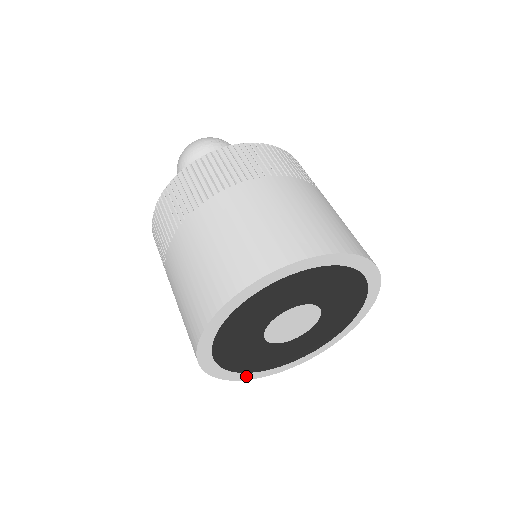
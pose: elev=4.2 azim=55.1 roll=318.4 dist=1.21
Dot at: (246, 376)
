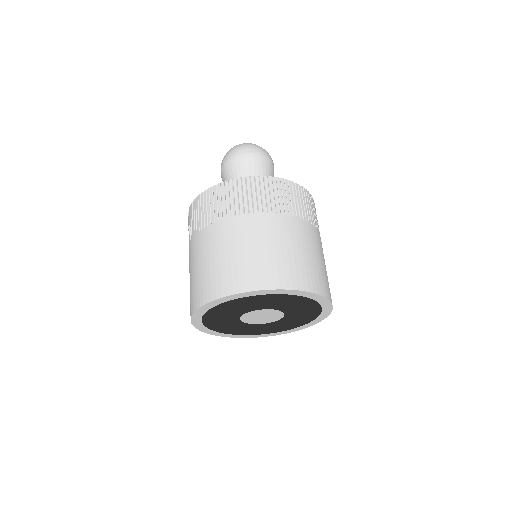
Dot at: (252, 336)
